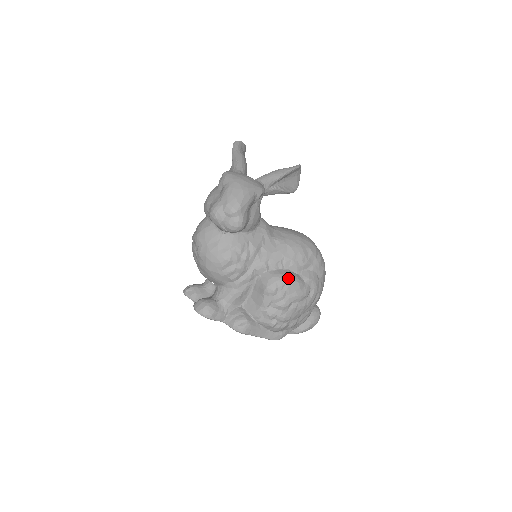
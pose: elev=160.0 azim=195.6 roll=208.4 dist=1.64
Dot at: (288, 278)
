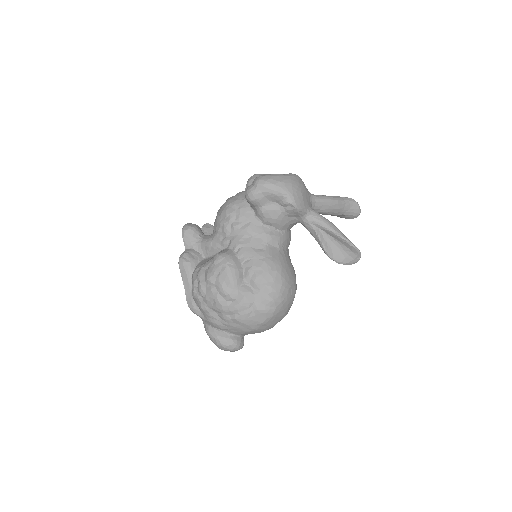
Dot at: (232, 267)
